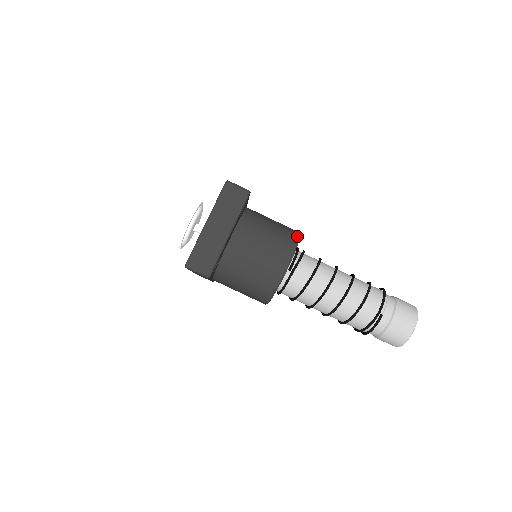
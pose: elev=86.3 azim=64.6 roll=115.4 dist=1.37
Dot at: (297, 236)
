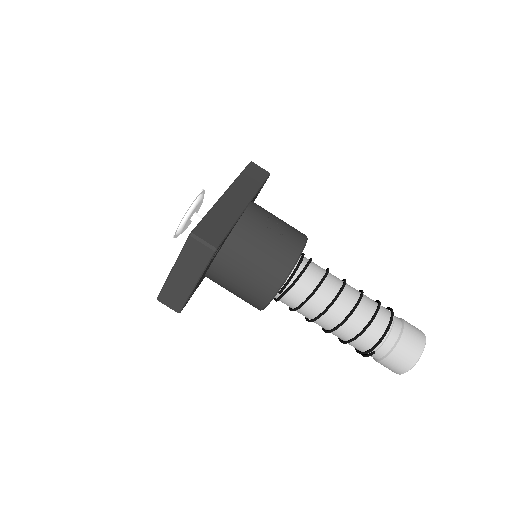
Dot at: (291, 264)
